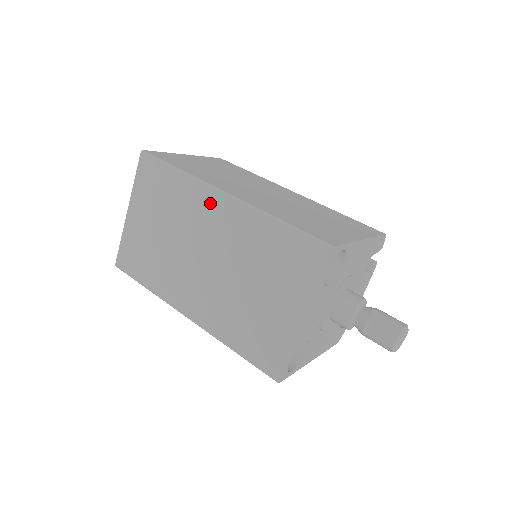
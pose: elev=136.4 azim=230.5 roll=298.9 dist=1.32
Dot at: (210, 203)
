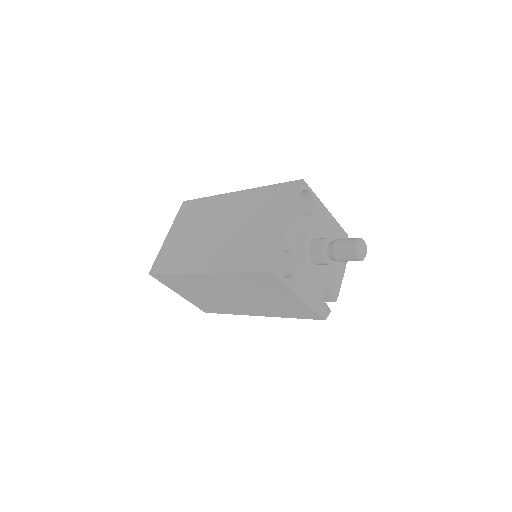
Dot at: (226, 201)
